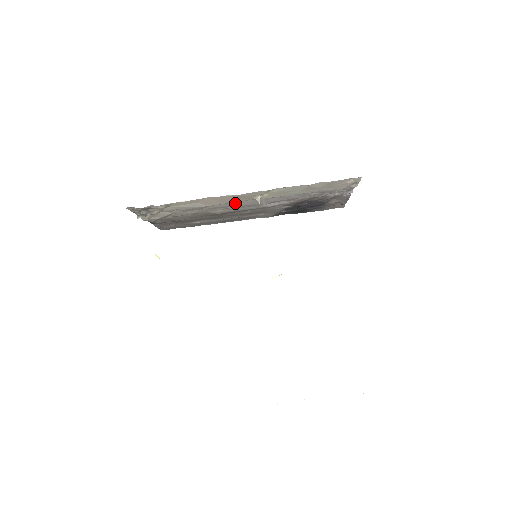
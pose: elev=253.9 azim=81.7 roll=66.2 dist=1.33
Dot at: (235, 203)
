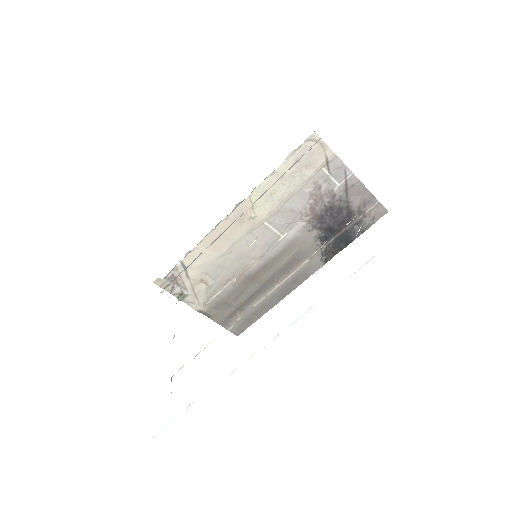
Dot at: (247, 242)
